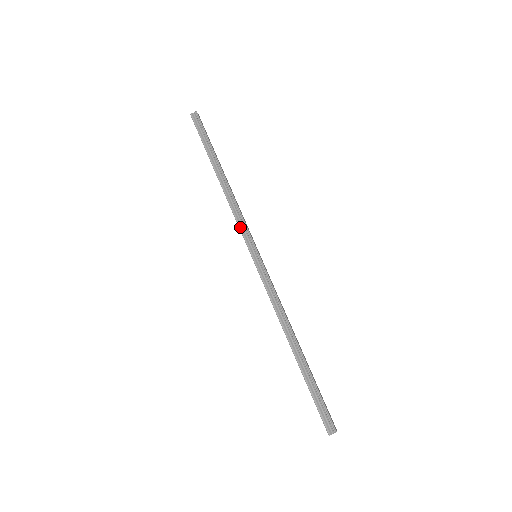
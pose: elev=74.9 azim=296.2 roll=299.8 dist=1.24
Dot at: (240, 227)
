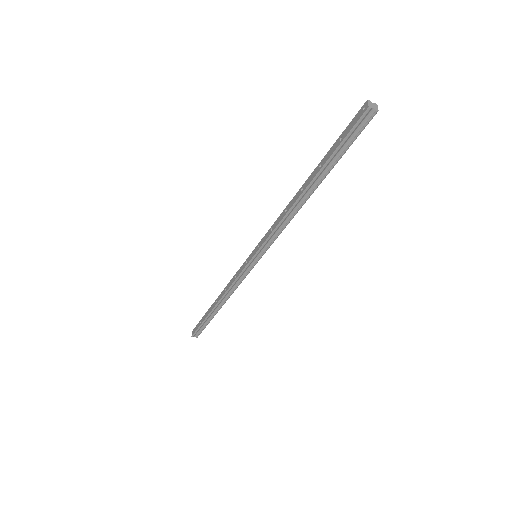
Dot at: (269, 239)
